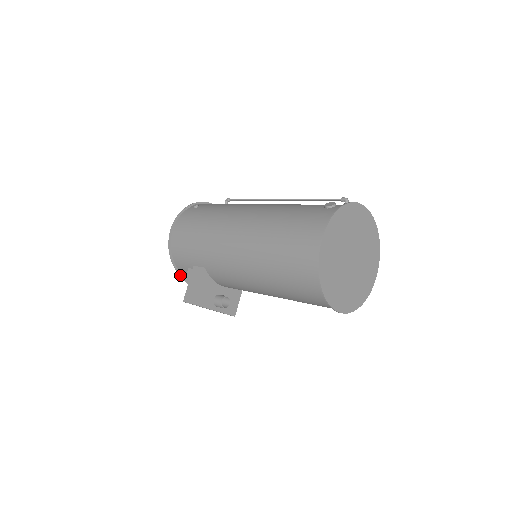
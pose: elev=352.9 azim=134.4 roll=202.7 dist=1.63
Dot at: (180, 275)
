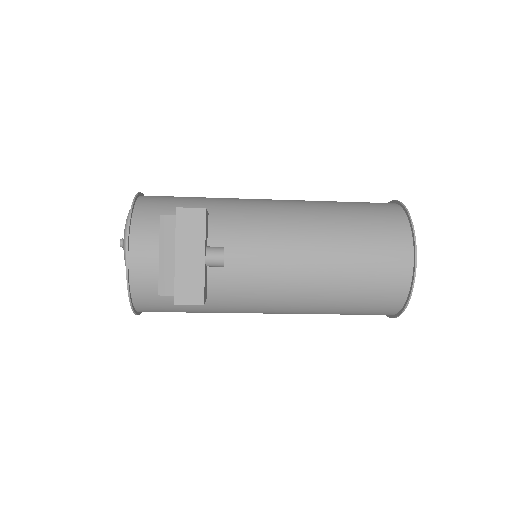
Dot at: (127, 229)
